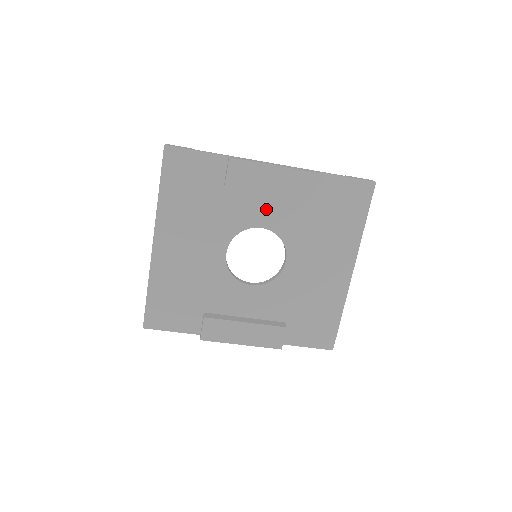
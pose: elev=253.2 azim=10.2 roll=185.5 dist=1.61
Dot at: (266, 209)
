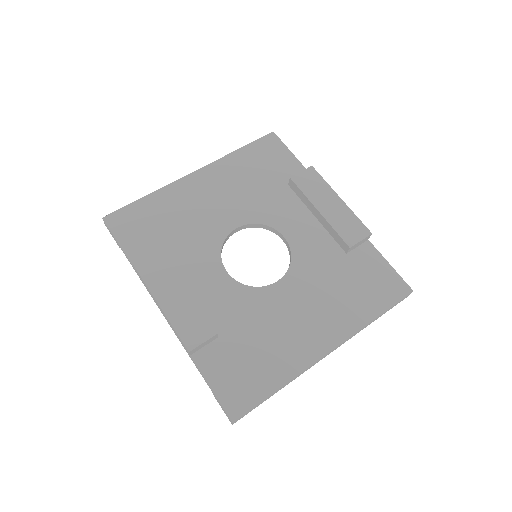
Dot at: (302, 228)
